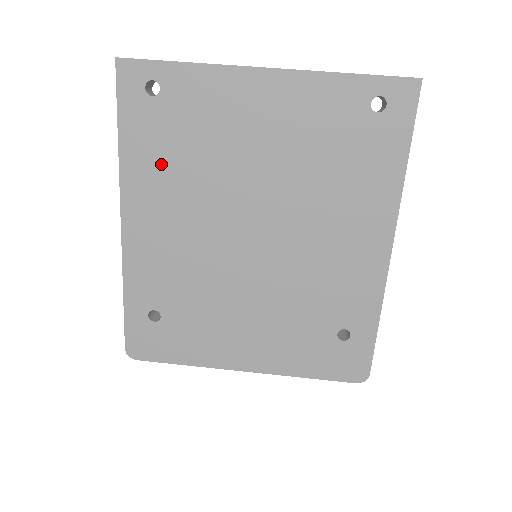
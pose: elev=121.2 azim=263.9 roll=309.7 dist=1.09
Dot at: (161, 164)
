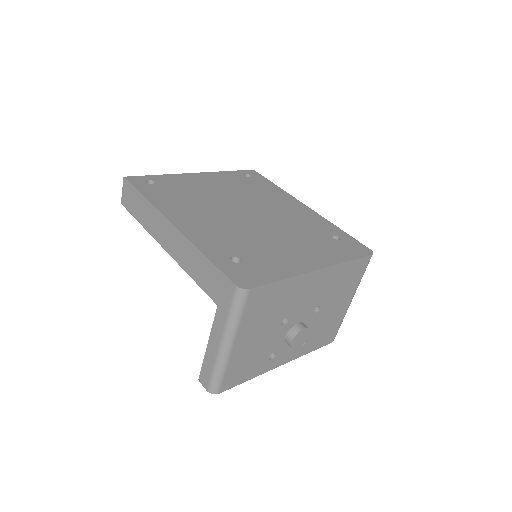
Dot at: (176, 201)
